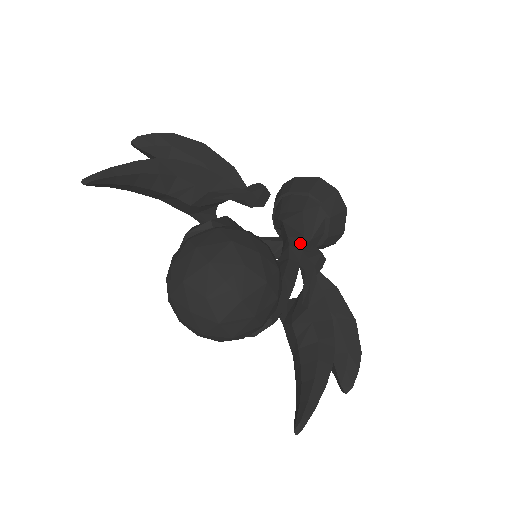
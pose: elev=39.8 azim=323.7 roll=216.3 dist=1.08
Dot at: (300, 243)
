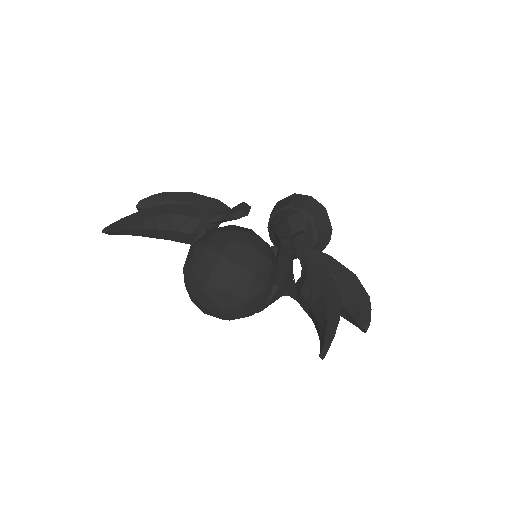
Dot at: occluded
